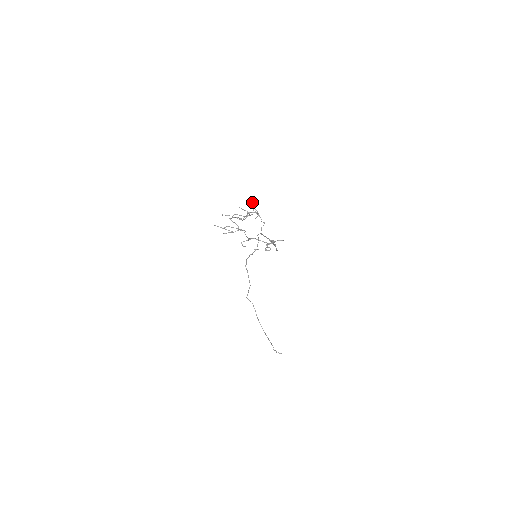
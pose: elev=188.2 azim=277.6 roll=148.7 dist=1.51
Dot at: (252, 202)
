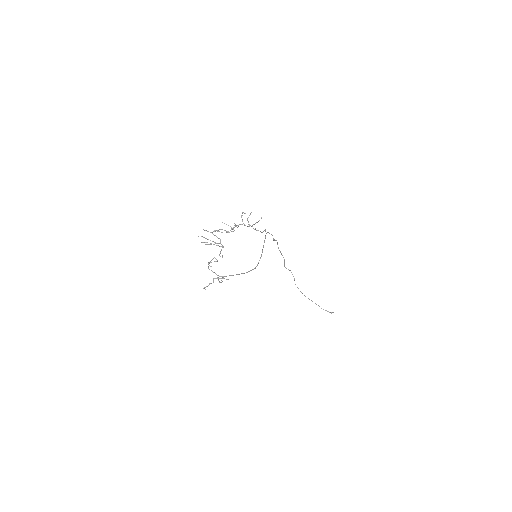
Dot at: occluded
